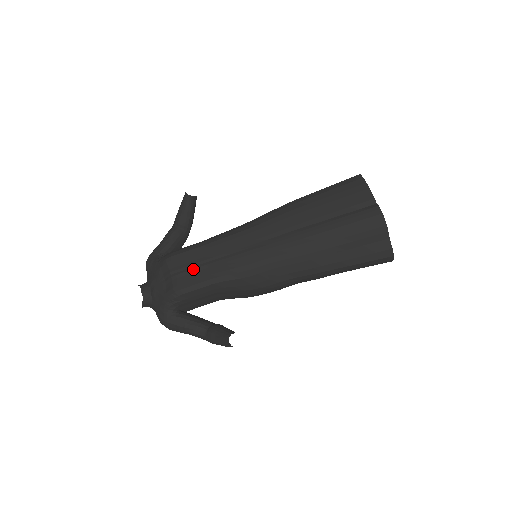
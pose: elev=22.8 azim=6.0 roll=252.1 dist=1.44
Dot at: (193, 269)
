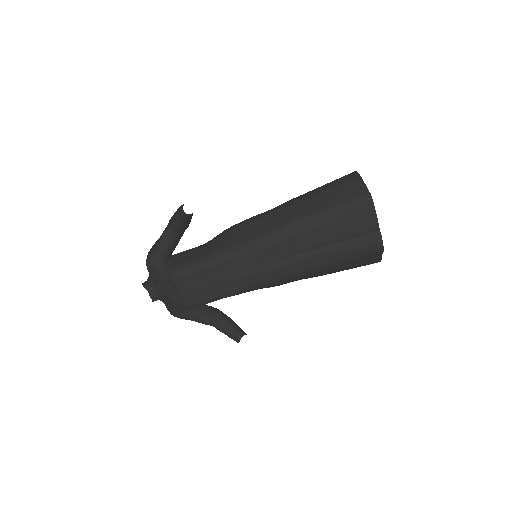
Dot at: (202, 289)
